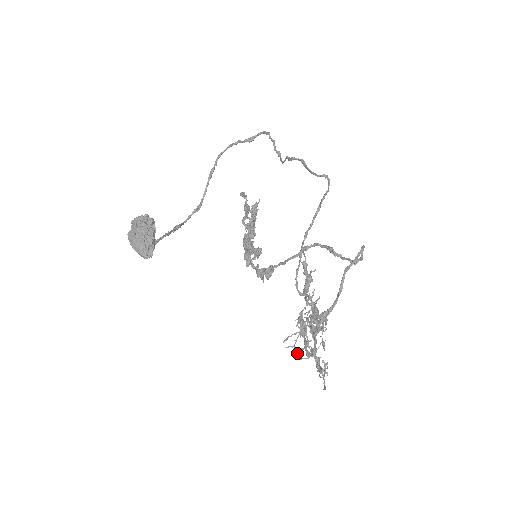
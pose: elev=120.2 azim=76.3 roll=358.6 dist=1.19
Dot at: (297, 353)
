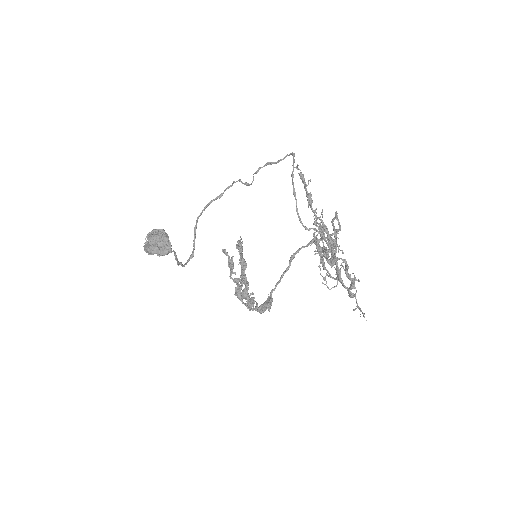
Dot at: (325, 280)
